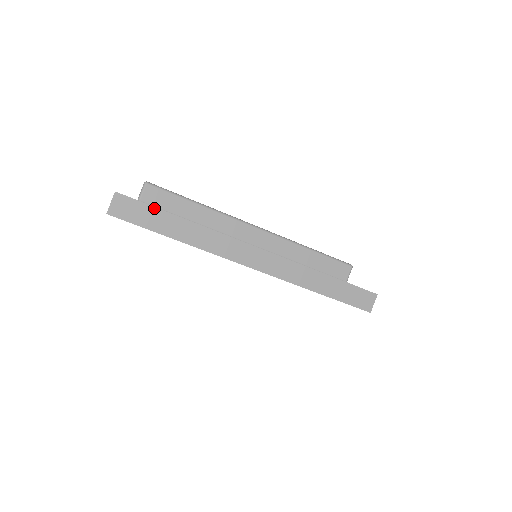
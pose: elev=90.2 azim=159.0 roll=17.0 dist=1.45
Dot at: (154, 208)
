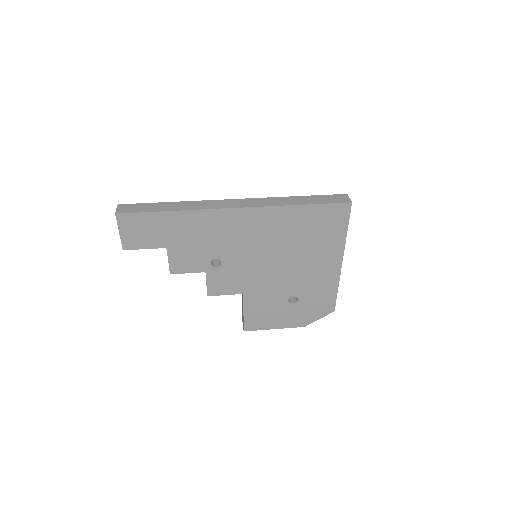
Dot at: (148, 204)
